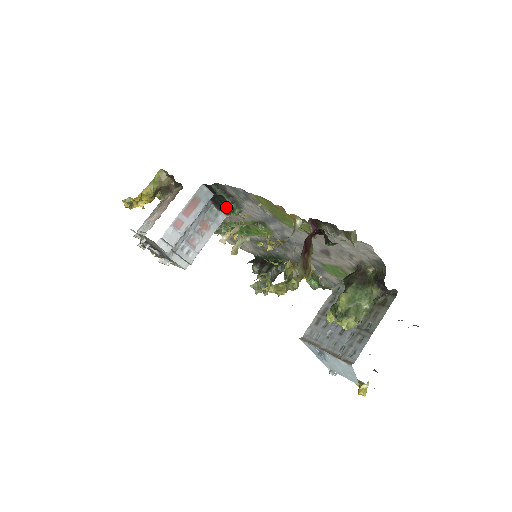
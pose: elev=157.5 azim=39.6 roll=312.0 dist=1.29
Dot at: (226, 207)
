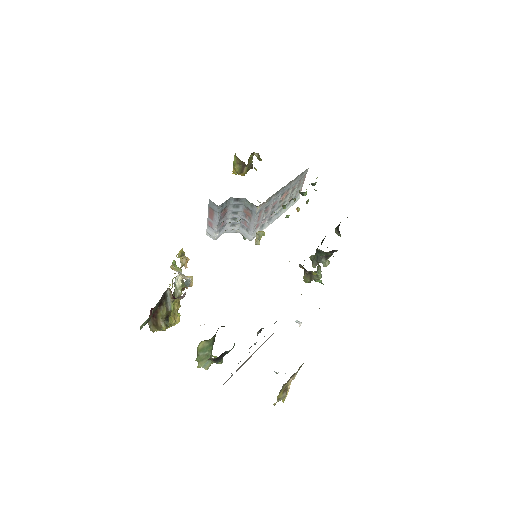
Dot at: occluded
